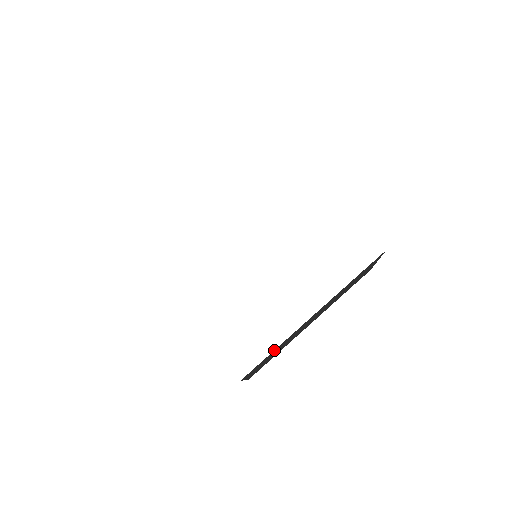
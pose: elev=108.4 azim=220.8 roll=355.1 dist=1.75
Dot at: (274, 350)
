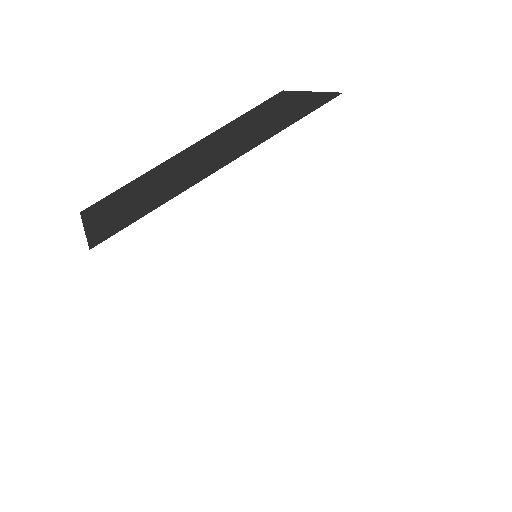
Dot at: occluded
